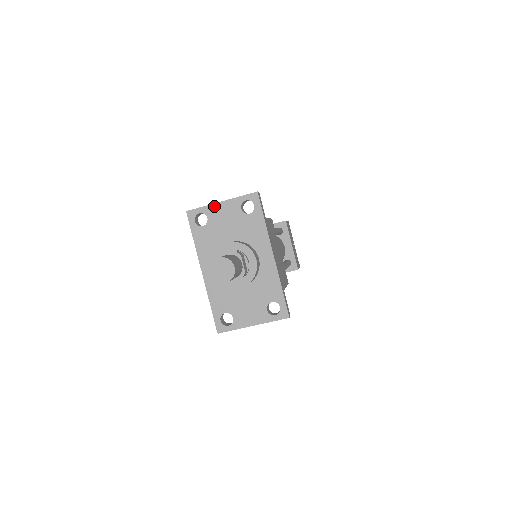
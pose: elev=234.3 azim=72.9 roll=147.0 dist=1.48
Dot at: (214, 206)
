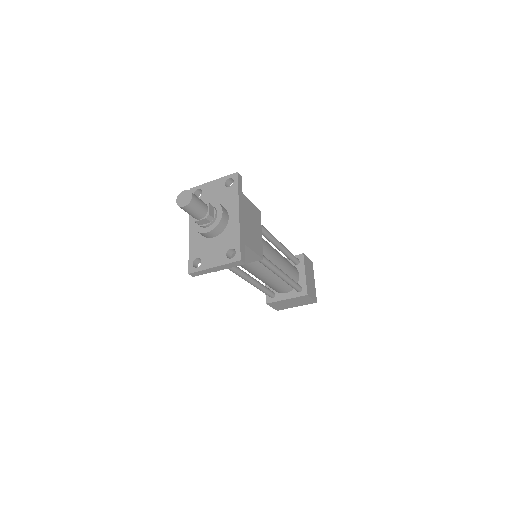
Dot at: (208, 184)
